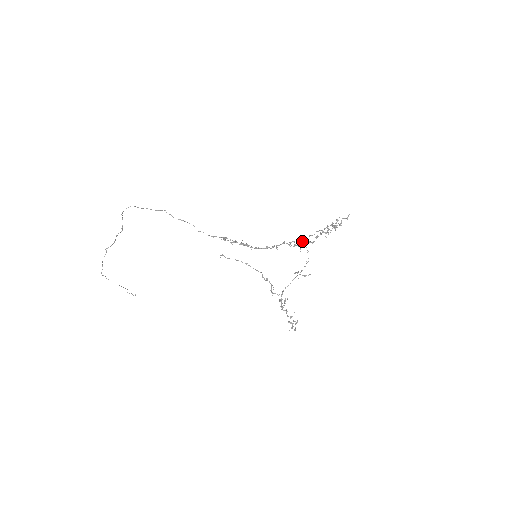
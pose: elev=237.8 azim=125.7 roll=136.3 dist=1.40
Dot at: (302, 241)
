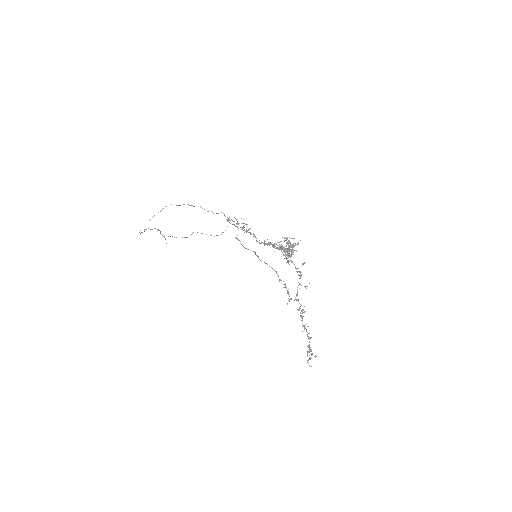
Dot at: occluded
